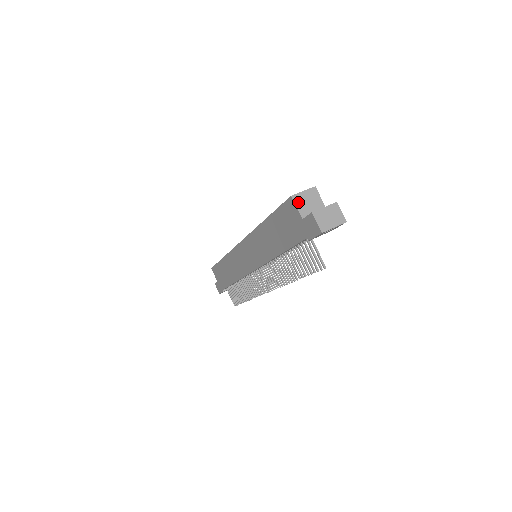
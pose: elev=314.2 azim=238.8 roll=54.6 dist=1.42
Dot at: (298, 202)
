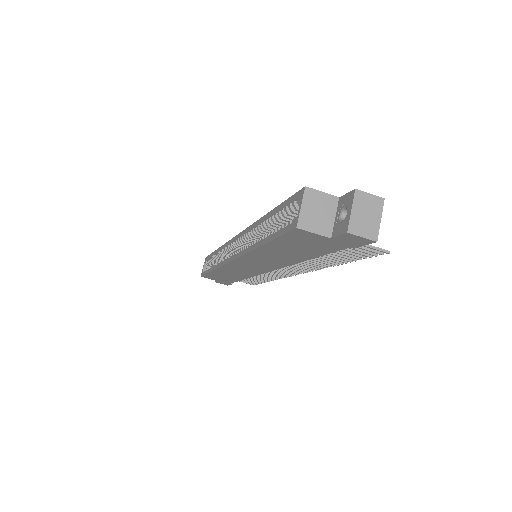
Dot at: (309, 226)
